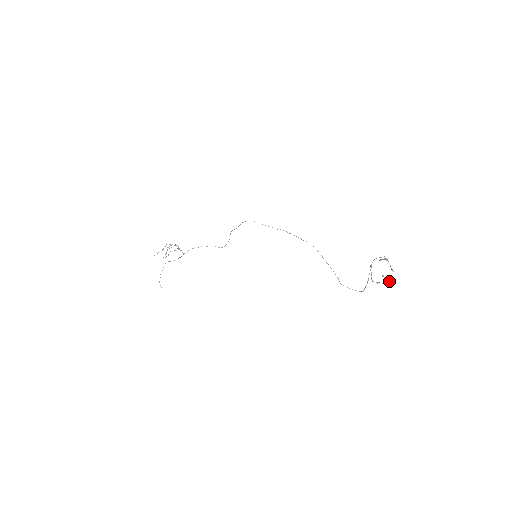
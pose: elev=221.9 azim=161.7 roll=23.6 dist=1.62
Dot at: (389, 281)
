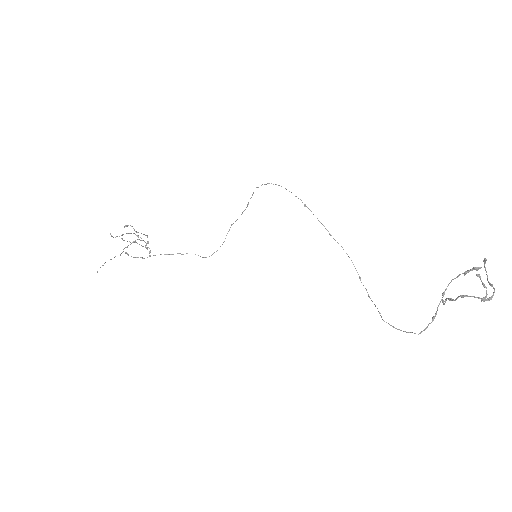
Dot at: (484, 298)
